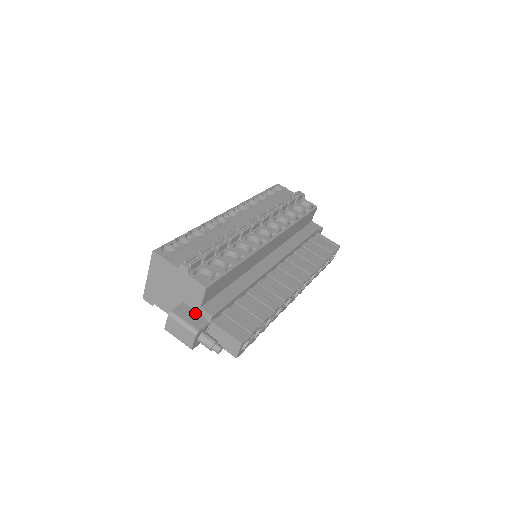
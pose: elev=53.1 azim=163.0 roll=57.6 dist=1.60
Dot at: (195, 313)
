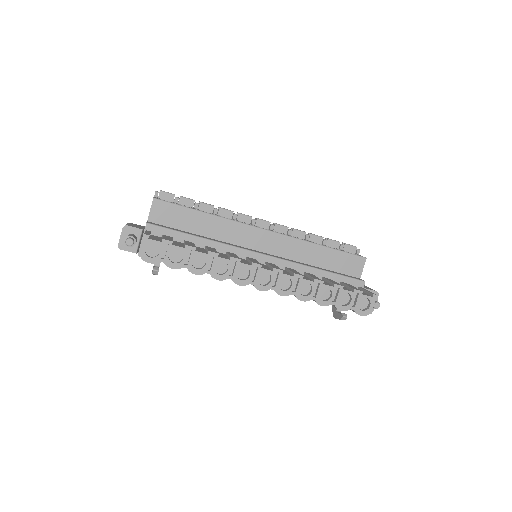
Dot at: (143, 227)
